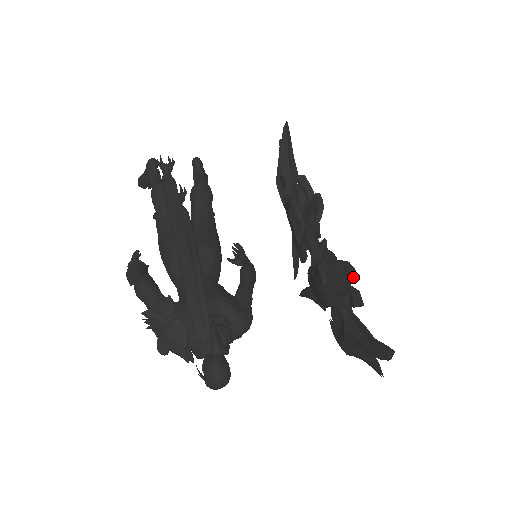
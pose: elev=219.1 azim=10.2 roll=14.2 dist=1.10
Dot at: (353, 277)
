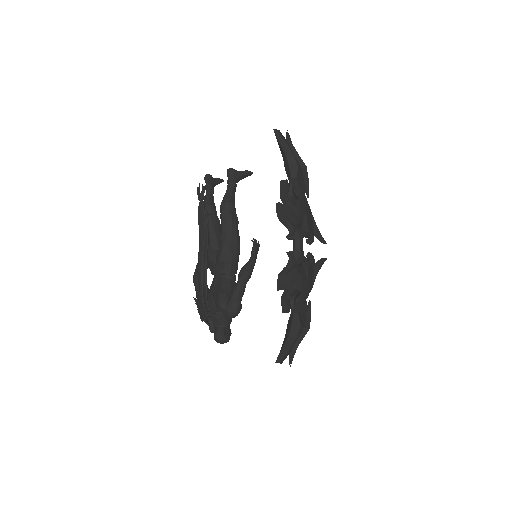
Dot at: occluded
